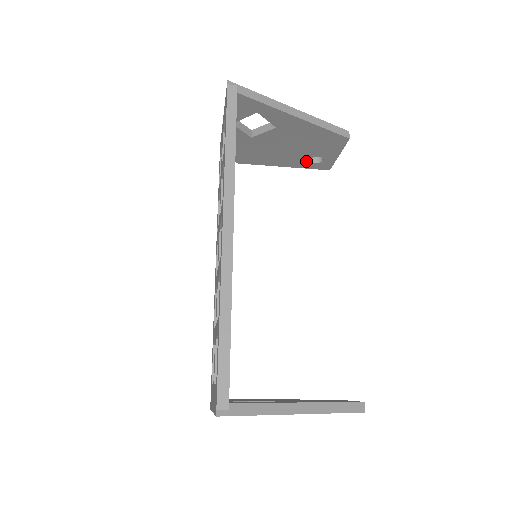
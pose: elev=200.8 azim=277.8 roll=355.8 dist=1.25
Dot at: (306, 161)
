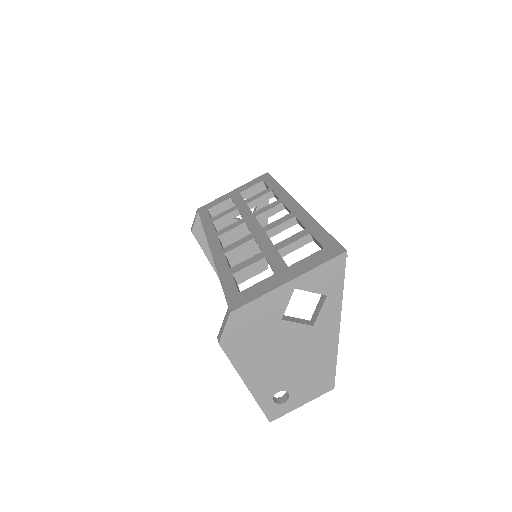
Dot at: occluded
